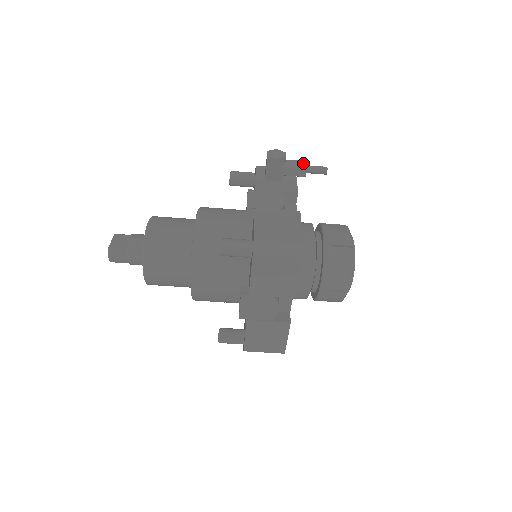
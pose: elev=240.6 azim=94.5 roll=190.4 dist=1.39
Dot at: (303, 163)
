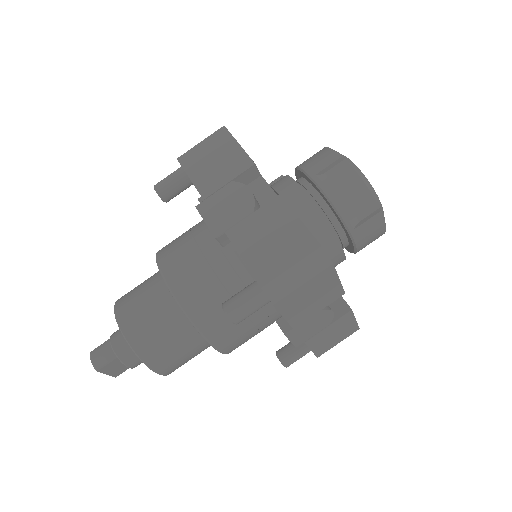
Dot at: occluded
